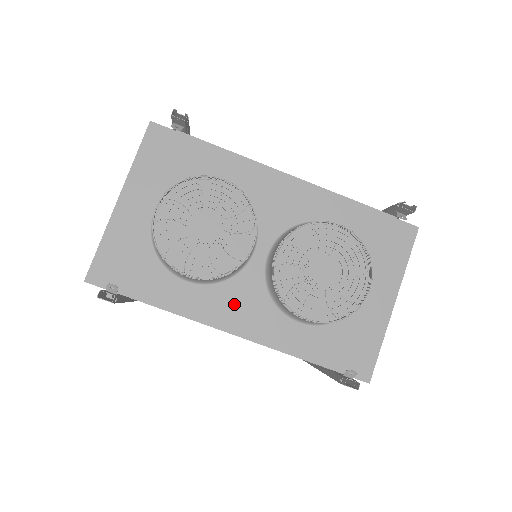
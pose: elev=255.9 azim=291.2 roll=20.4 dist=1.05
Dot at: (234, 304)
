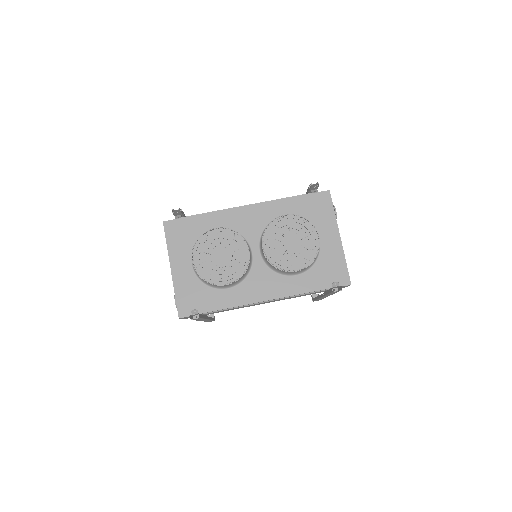
Dot at: (258, 286)
